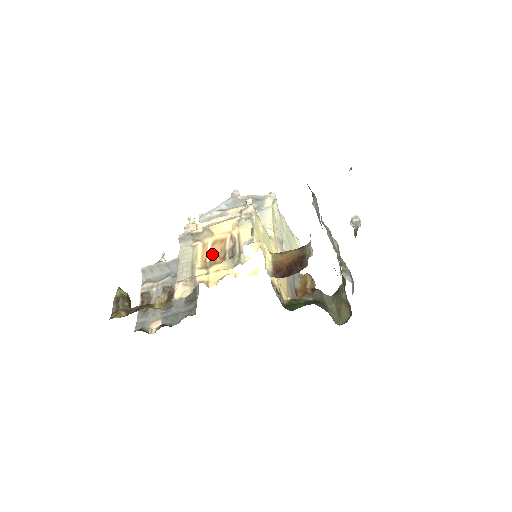
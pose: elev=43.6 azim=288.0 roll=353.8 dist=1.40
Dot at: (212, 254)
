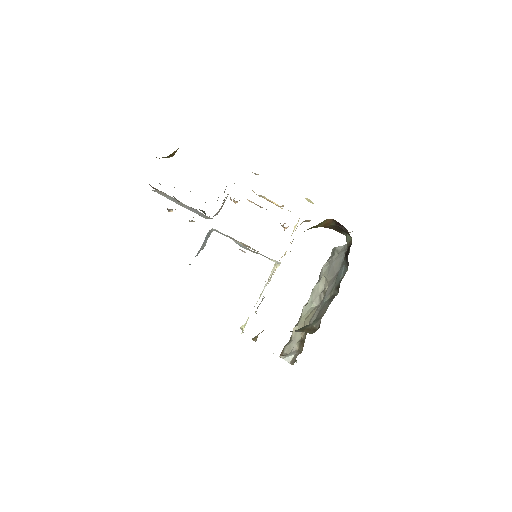
Dot at: occluded
